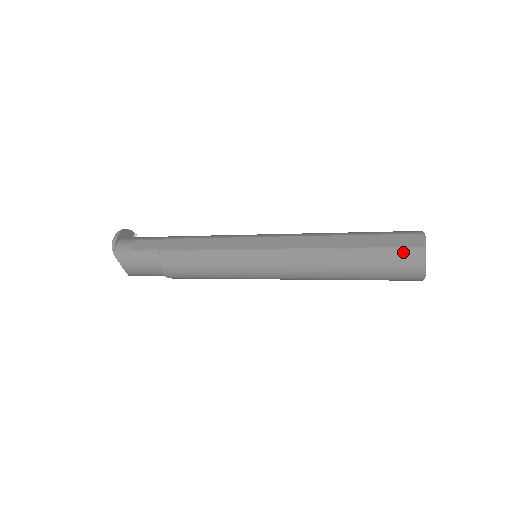
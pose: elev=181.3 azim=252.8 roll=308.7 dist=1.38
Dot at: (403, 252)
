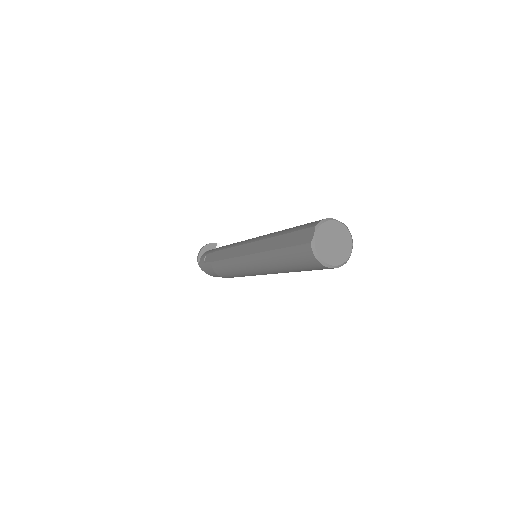
Dot at: (301, 249)
